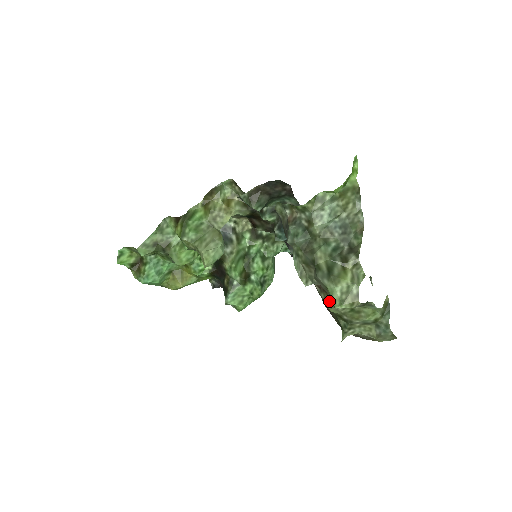
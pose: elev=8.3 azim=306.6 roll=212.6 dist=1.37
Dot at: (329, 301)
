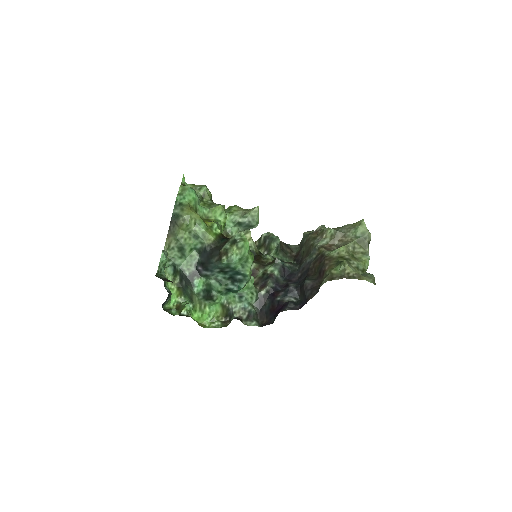
Dot at: occluded
